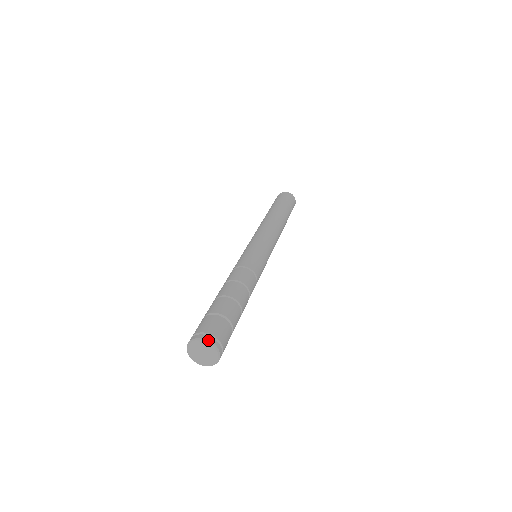
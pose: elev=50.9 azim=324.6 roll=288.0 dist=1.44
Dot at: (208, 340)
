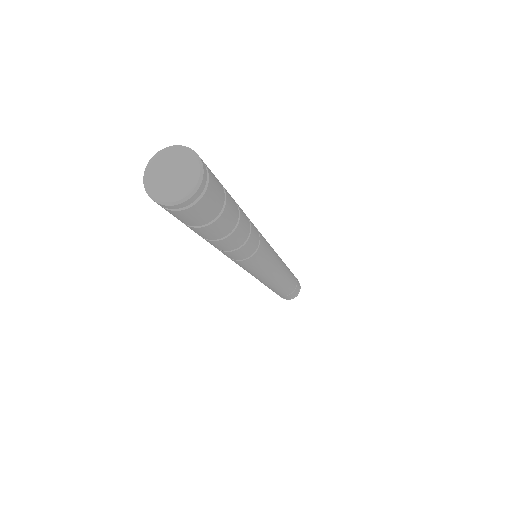
Dot at: (190, 148)
